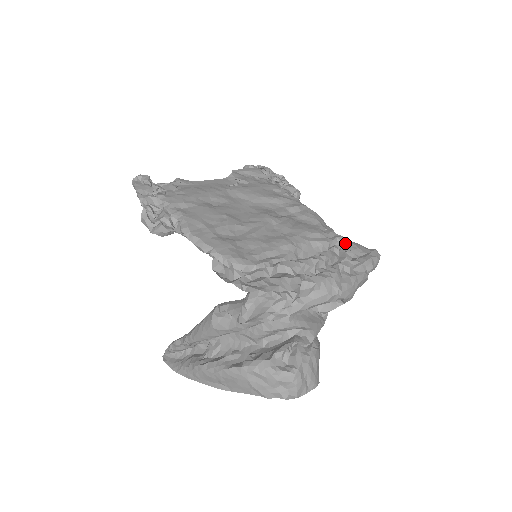
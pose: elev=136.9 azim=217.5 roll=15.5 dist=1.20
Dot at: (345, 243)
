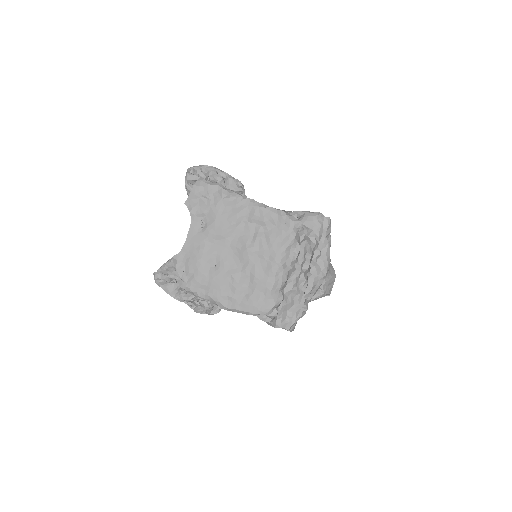
Dot at: (303, 226)
